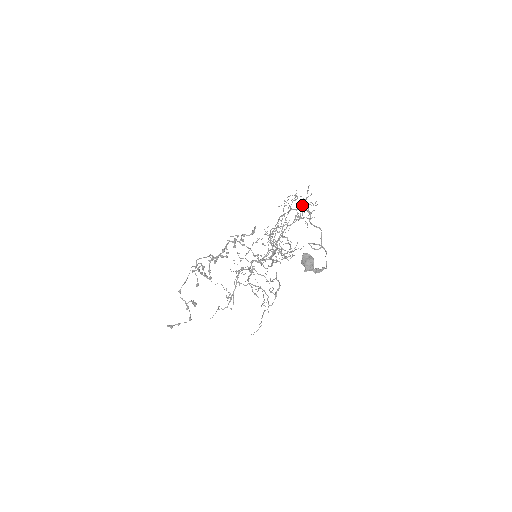
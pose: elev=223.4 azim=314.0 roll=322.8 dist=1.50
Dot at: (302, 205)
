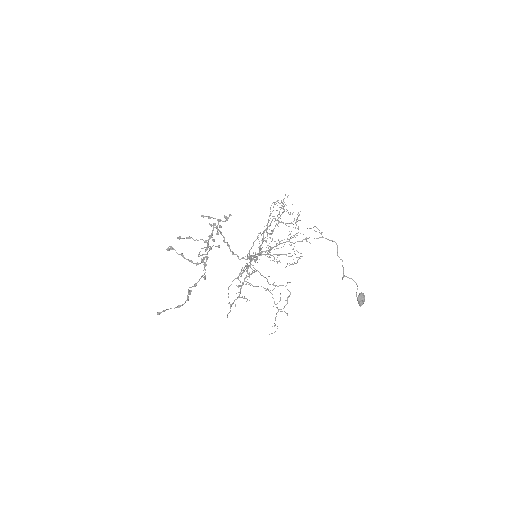
Dot at: (283, 211)
